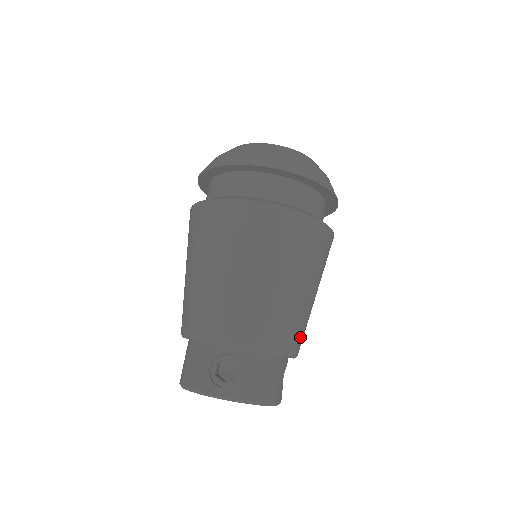
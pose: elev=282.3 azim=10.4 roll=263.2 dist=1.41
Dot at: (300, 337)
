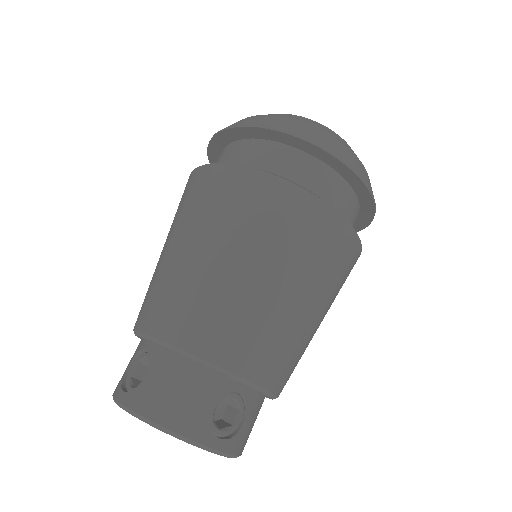
Dot at: (249, 348)
